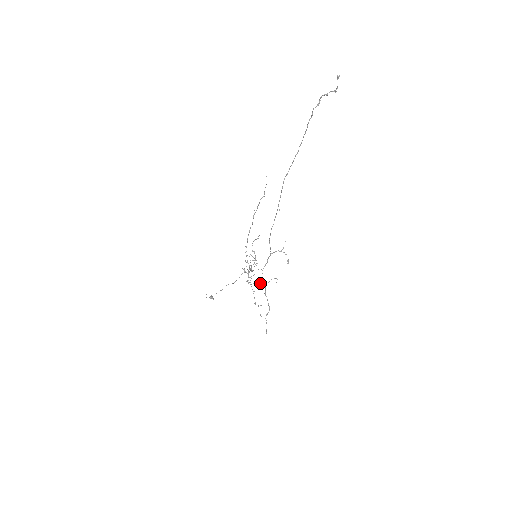
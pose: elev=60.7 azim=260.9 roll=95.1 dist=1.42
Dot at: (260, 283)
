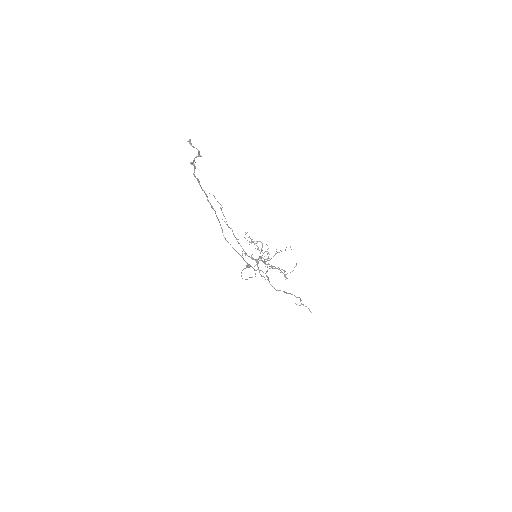
Dot at: occluded
